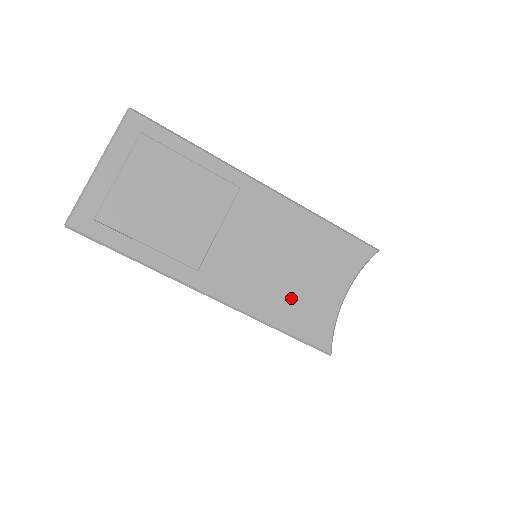
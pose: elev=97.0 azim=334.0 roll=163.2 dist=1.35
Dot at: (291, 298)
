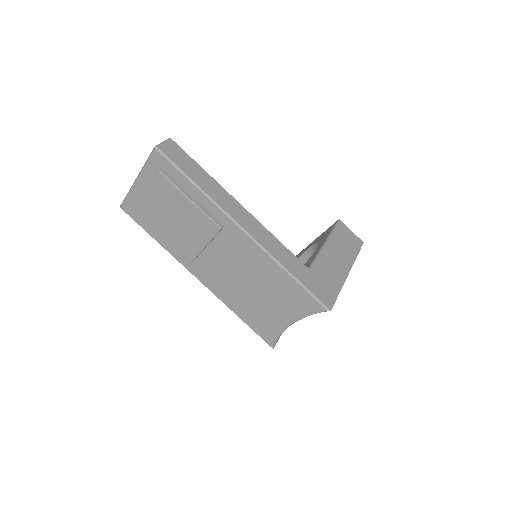
Dot at: (251, 306)
